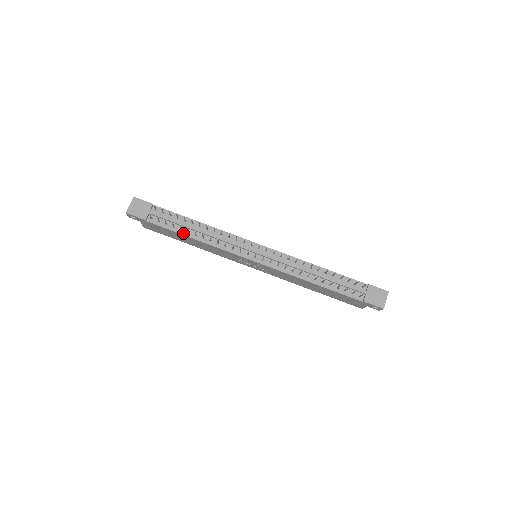
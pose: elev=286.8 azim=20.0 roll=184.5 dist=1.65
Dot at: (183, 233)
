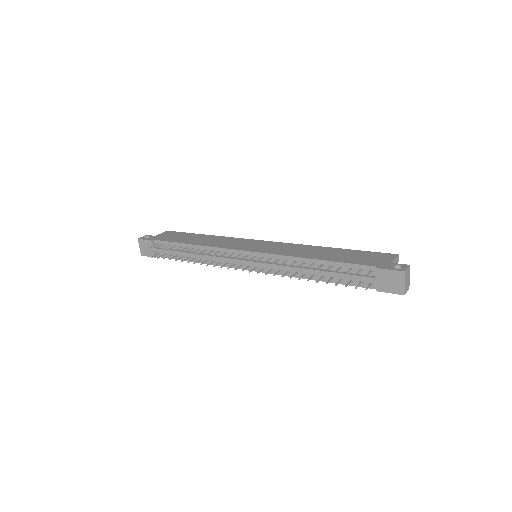
Dot at: (185, 260)
